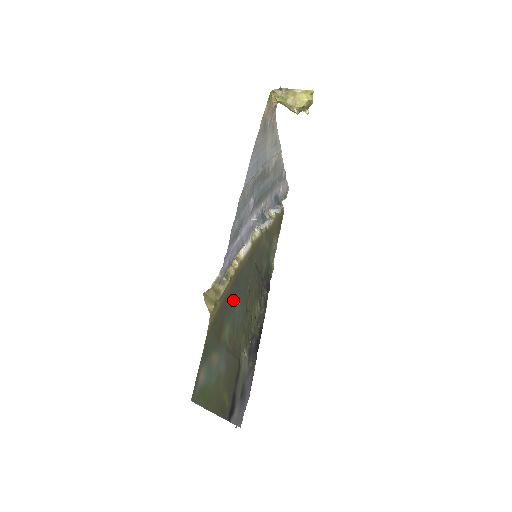
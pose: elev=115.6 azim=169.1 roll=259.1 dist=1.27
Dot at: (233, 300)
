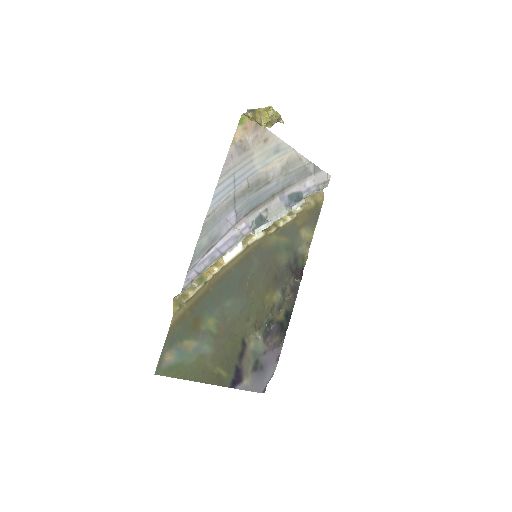
Dot at: (216, 298)
